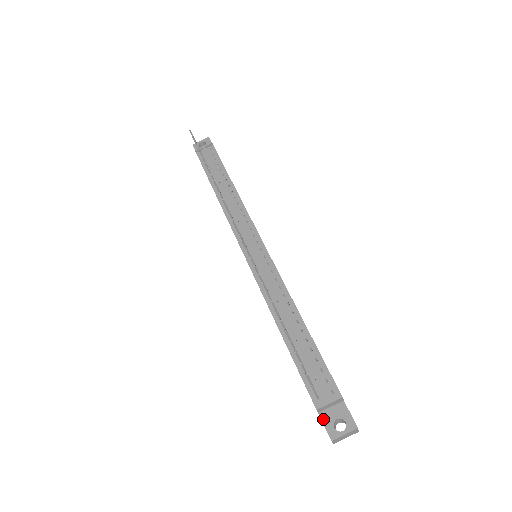
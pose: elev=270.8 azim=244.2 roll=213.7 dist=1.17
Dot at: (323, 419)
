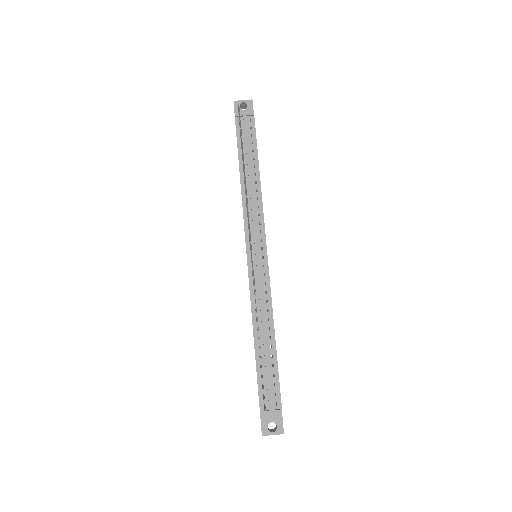
Dot at: (262, 419)
